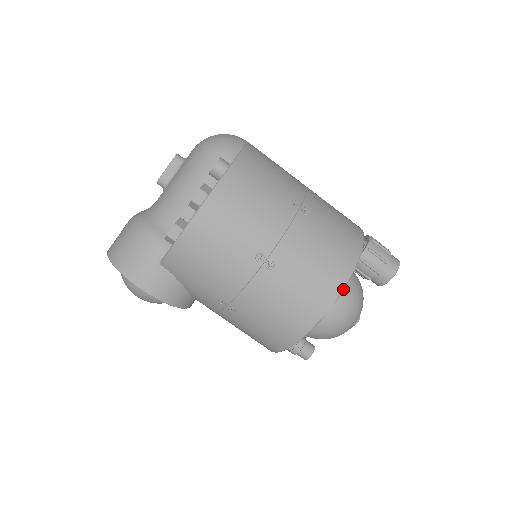
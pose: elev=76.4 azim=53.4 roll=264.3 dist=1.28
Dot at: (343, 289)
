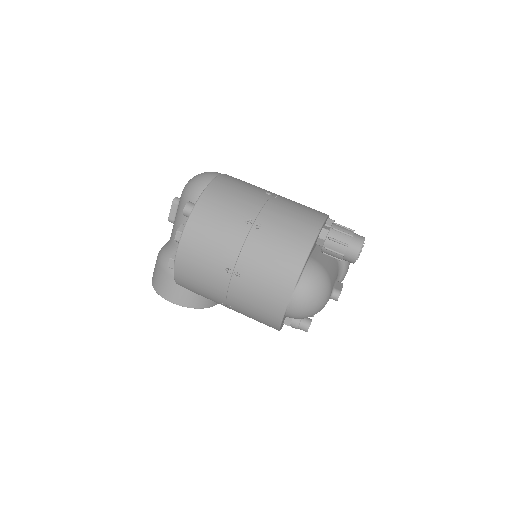
Dot at: (297, 282)
